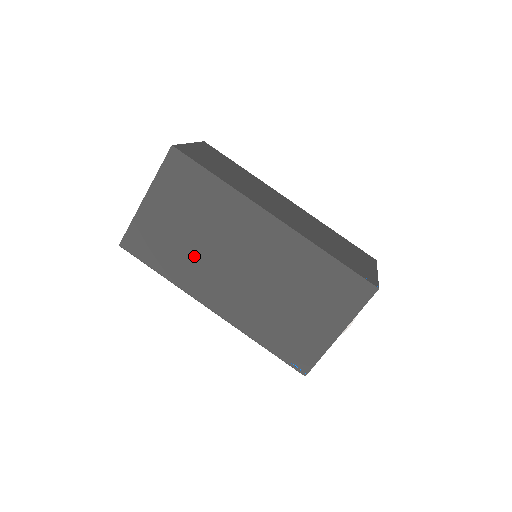
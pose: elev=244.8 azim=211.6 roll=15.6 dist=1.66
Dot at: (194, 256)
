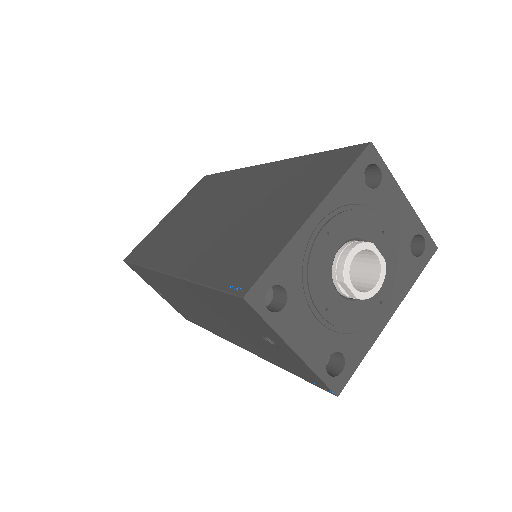
Dot at: (178, 233)
